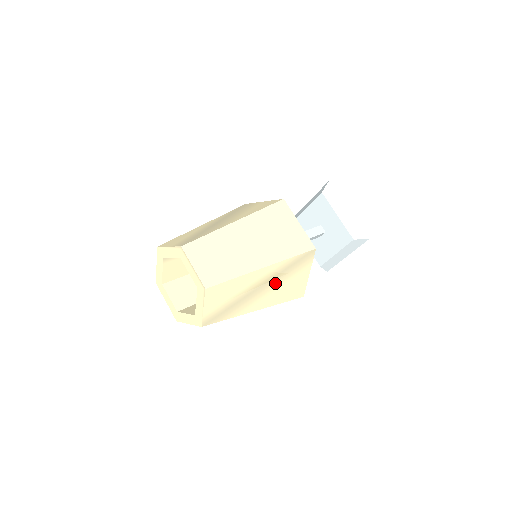
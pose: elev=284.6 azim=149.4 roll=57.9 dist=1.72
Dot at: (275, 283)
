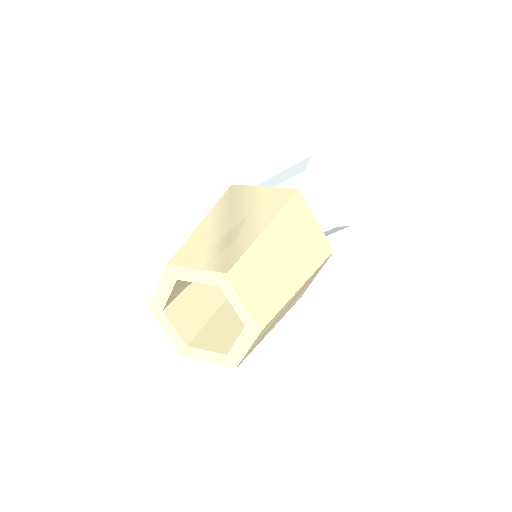
Dot at: (297, 296)
